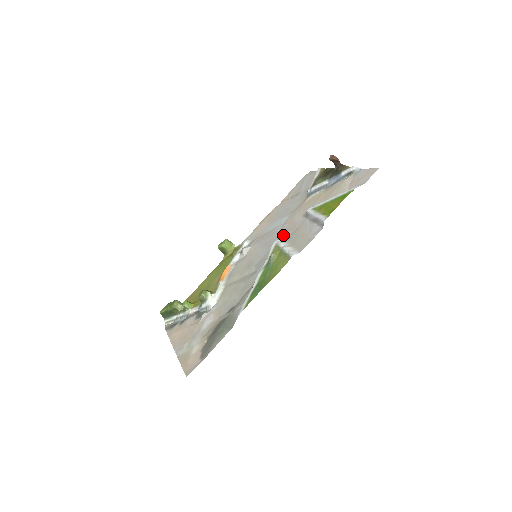
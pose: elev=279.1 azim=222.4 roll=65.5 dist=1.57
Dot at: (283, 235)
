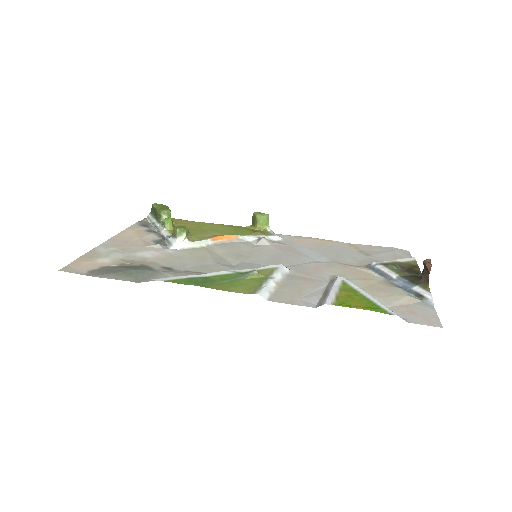
Dot at: (295, 269)
